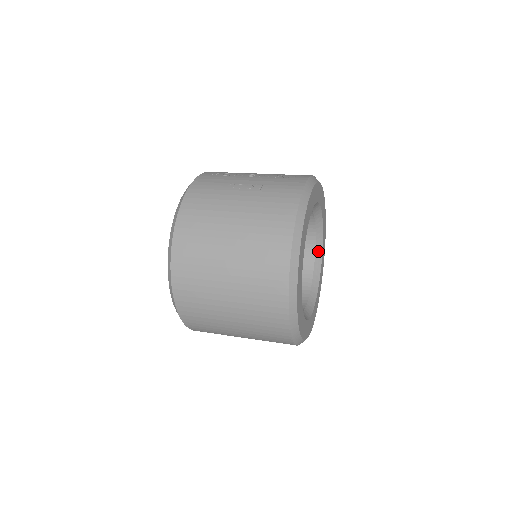
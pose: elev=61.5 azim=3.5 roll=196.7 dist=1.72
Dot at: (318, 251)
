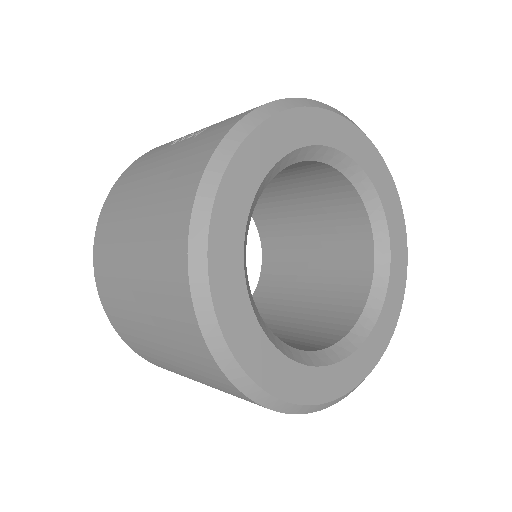
Dot at: (380, 244)
